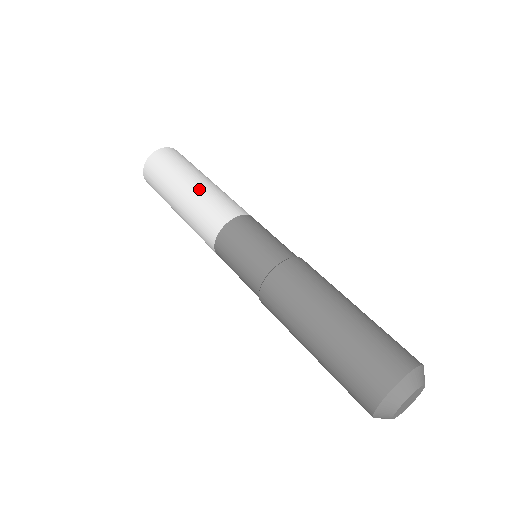
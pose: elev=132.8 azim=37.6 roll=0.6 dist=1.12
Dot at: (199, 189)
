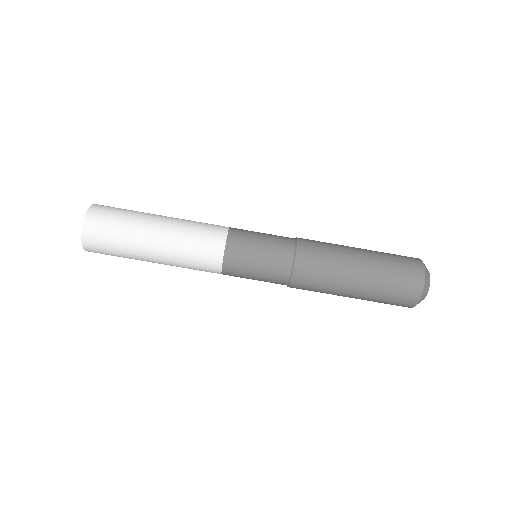
Dot at: (172, 227)
